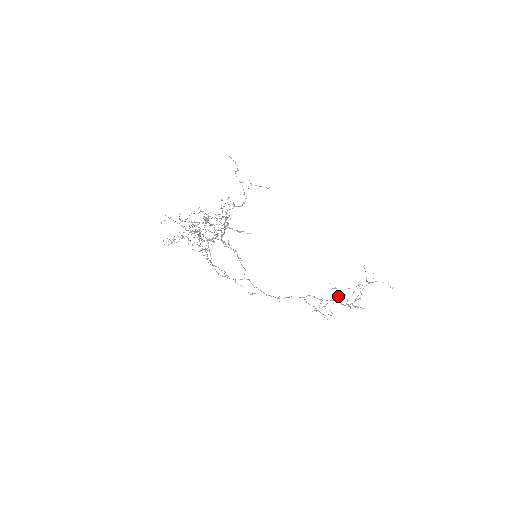
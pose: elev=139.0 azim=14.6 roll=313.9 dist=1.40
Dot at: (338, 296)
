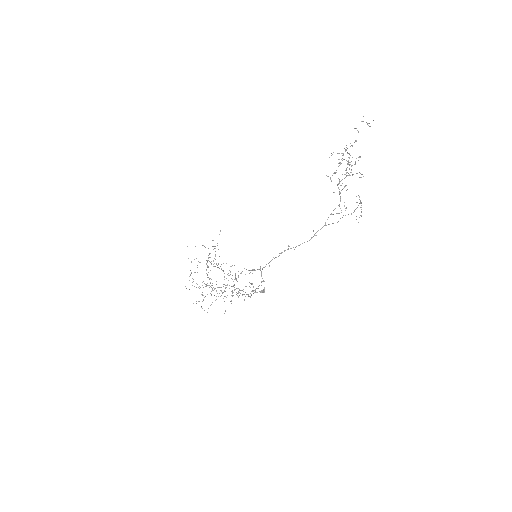
Dot at: occluded
